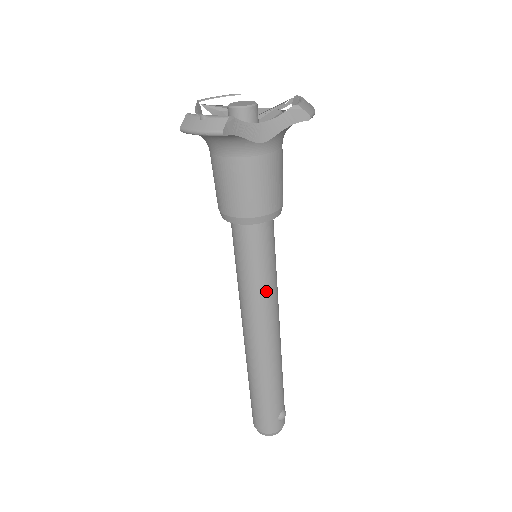
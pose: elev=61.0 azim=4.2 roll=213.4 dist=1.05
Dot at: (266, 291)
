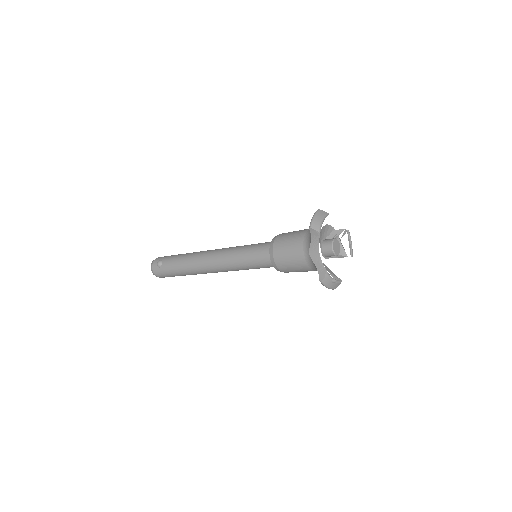
Dot at: occluded
